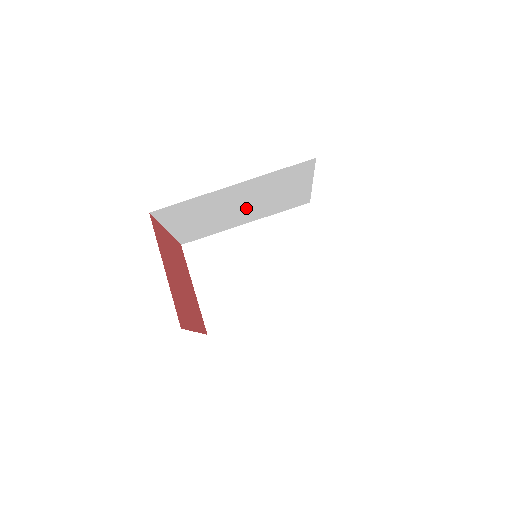
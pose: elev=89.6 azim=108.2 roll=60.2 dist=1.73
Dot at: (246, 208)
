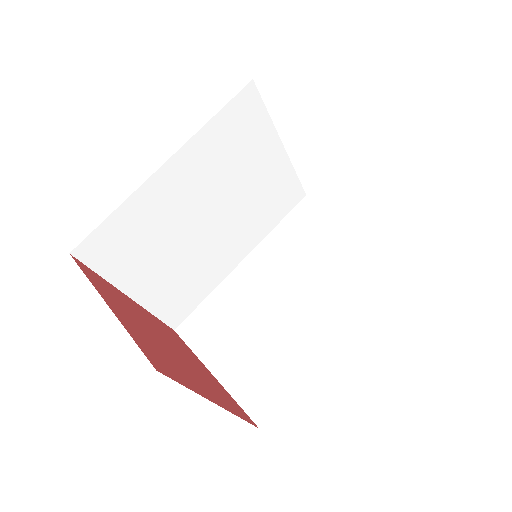
Dot at: (221, 221)
